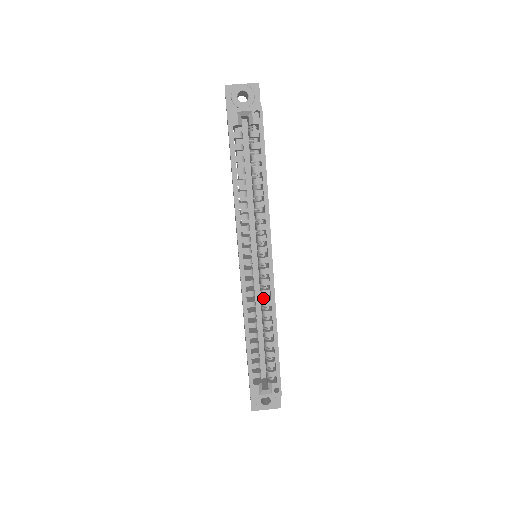
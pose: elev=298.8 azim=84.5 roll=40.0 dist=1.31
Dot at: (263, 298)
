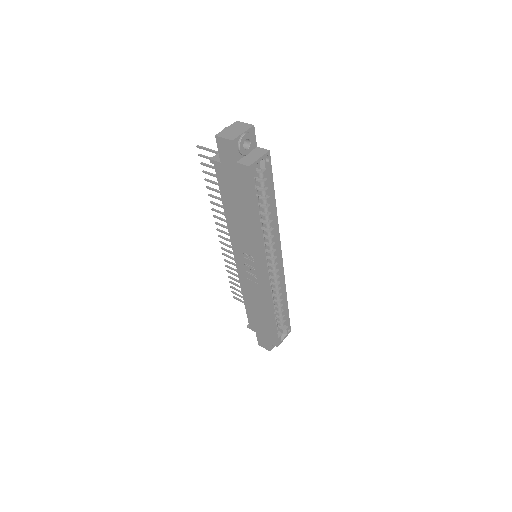
Dot at: (274, 283)
